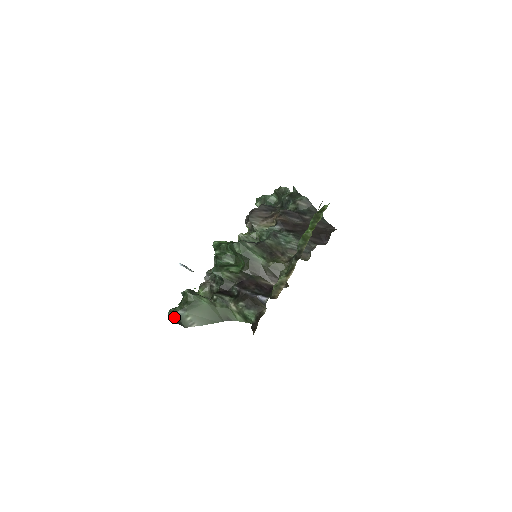
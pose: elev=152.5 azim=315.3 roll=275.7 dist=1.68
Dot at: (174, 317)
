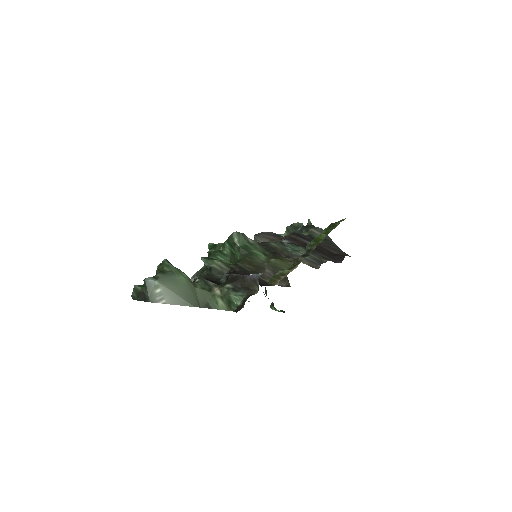
Dot at: (140, 291)
